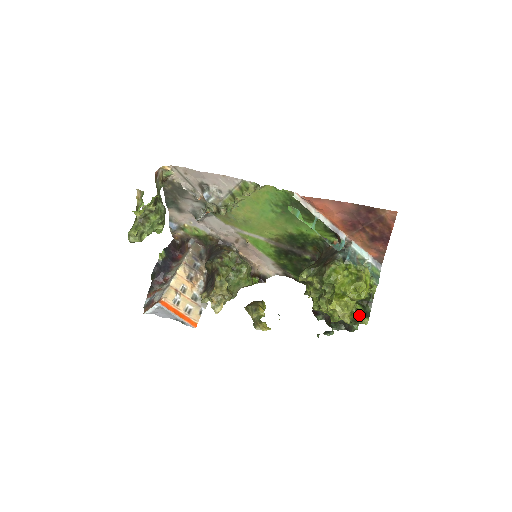
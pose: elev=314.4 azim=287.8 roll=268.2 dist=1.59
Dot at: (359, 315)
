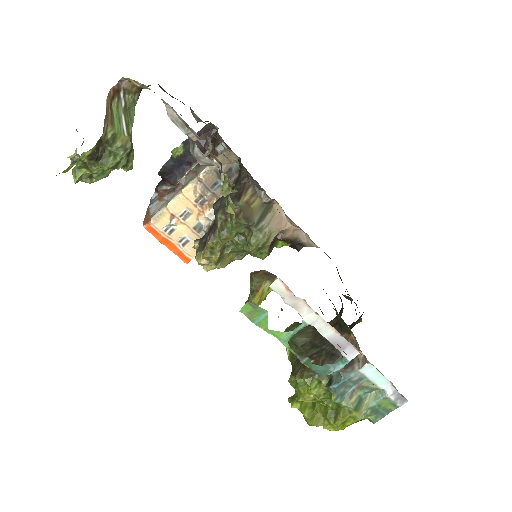
Dot at: occluded
